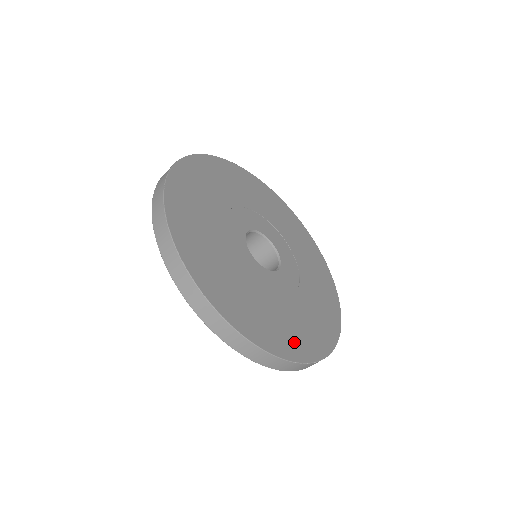
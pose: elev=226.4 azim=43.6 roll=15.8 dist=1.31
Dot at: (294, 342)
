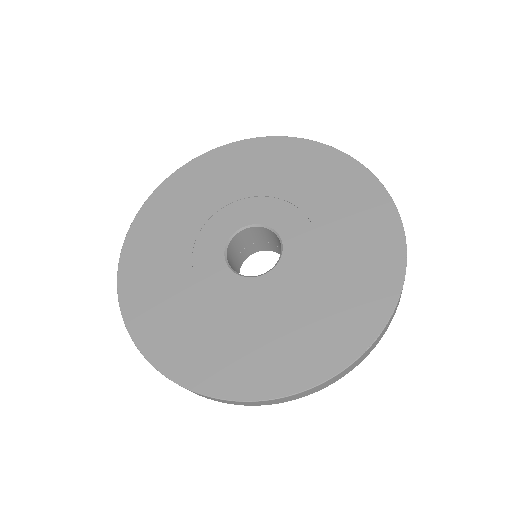
Dot at: (349, 327)
